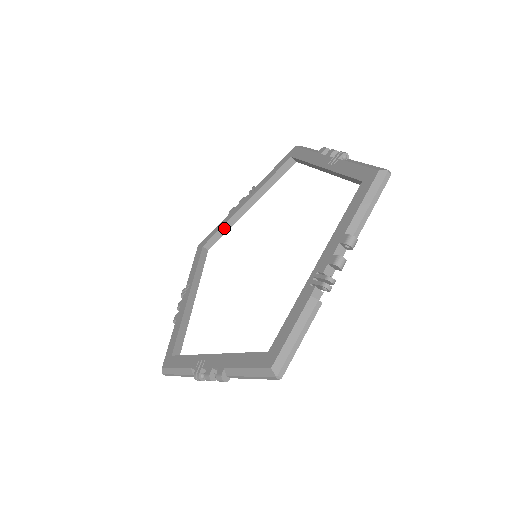
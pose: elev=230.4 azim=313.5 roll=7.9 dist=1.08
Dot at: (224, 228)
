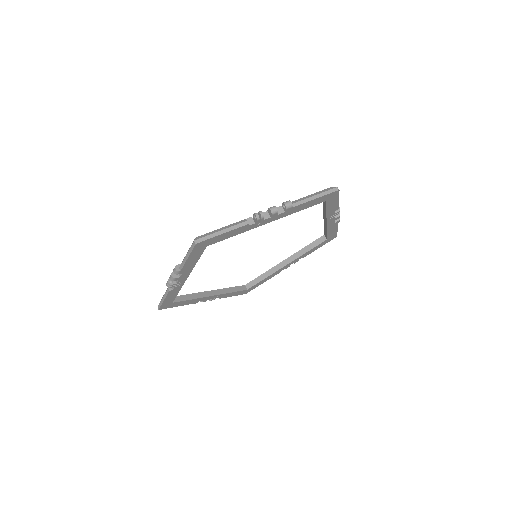
Dot at: (191, 296)
